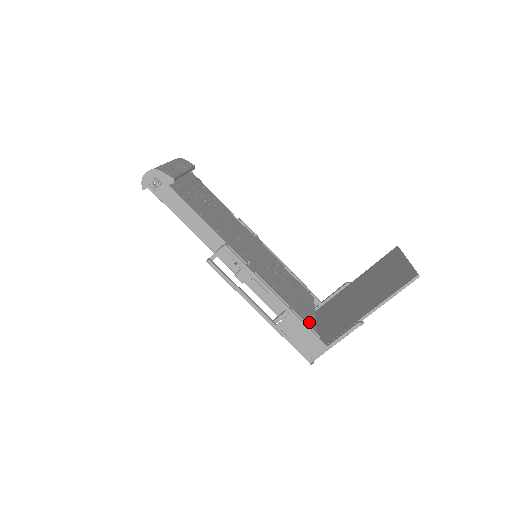
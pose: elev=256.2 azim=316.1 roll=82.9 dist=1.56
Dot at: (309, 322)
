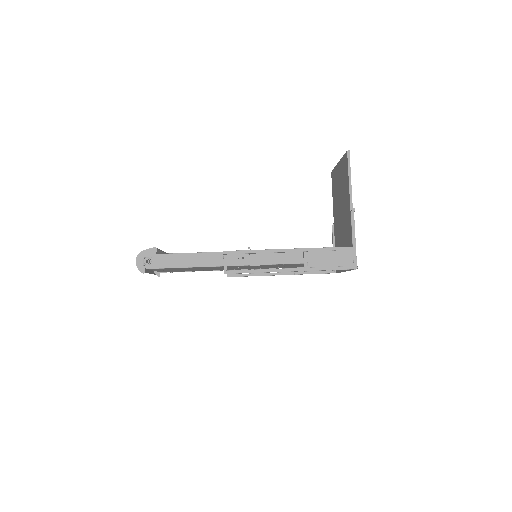
Dot at: occluded
